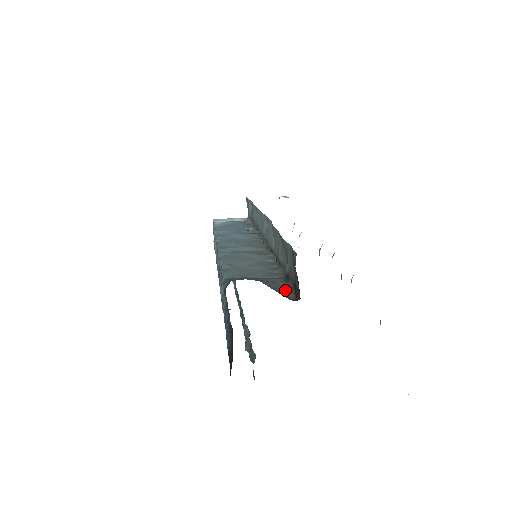
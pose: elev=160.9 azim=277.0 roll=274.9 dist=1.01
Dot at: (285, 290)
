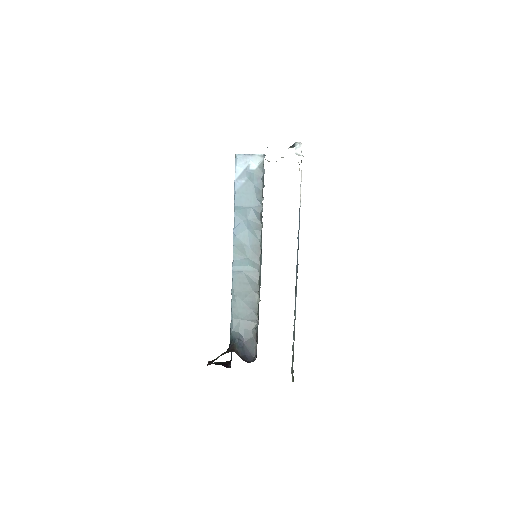
Dot at: (254, 344)
